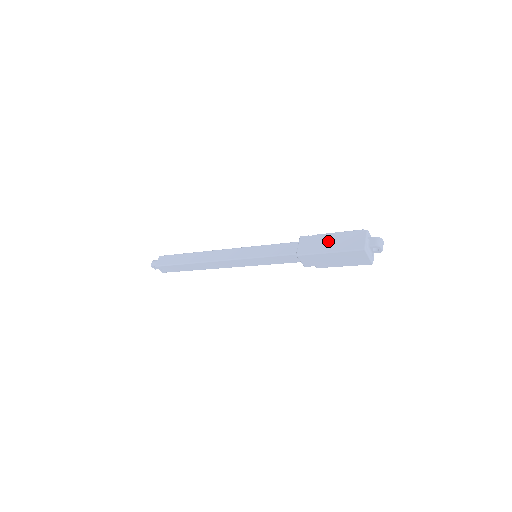
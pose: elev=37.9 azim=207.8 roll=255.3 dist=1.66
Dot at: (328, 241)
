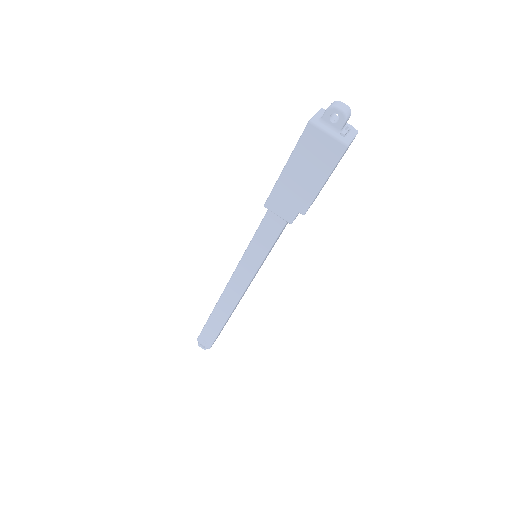
Dot at: occluded
